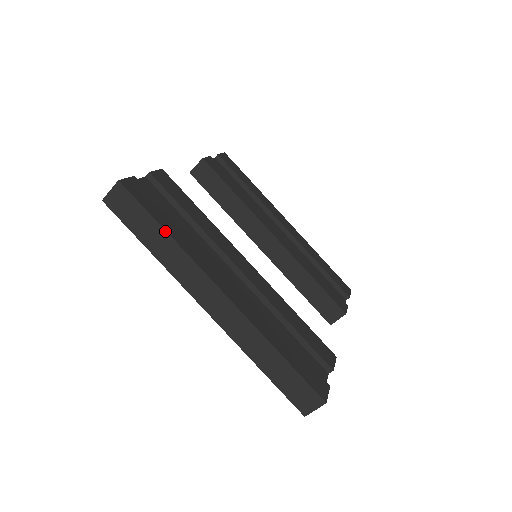
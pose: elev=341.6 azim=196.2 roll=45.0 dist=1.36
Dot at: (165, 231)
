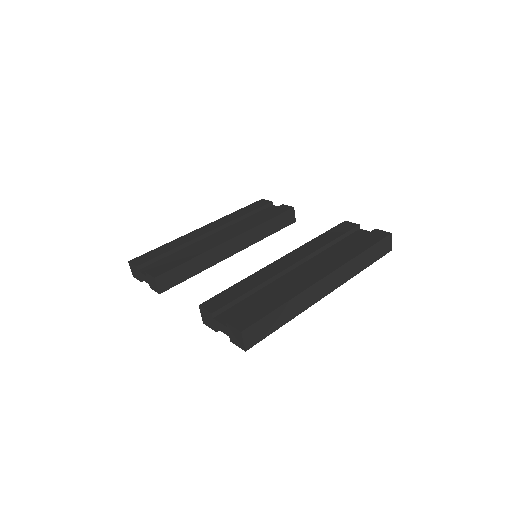
Dot at: (282, 306)
